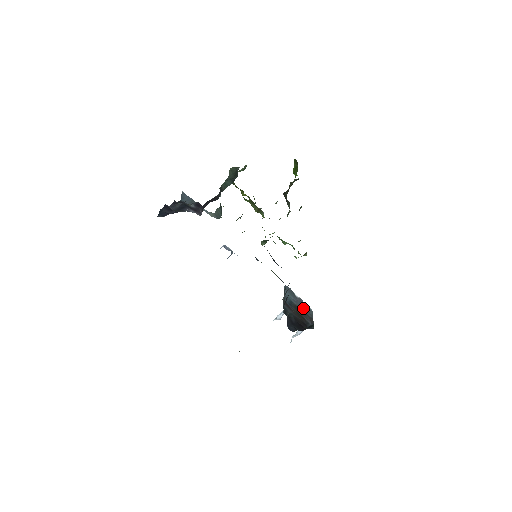
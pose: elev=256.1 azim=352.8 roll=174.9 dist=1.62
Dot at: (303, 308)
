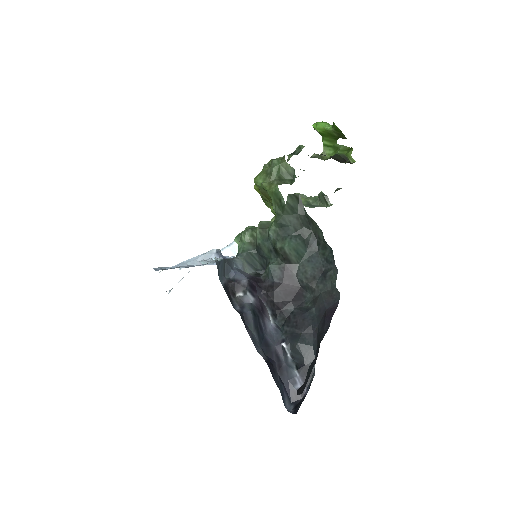
Dot at: occluded
